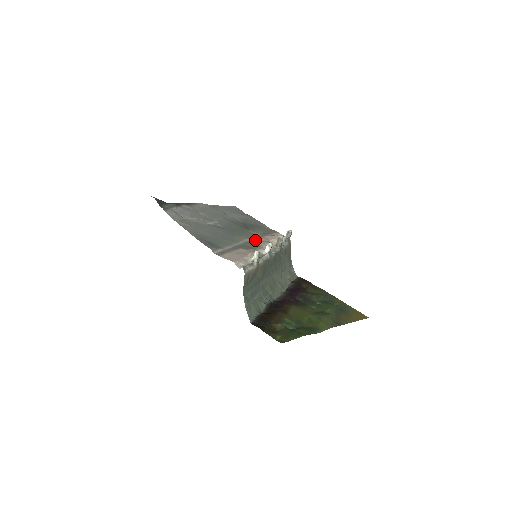
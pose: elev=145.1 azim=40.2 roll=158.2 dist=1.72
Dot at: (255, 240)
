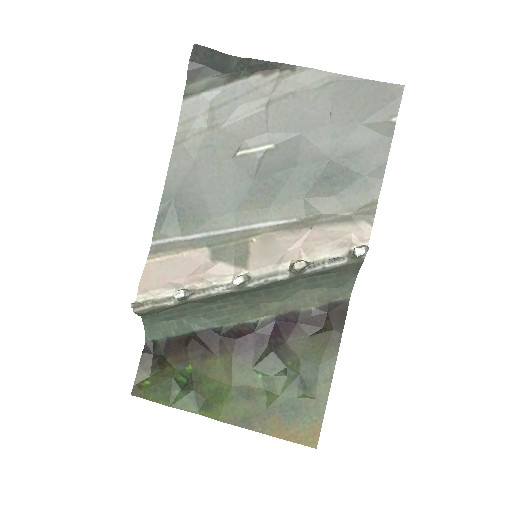
Dot at: (273, 233)
